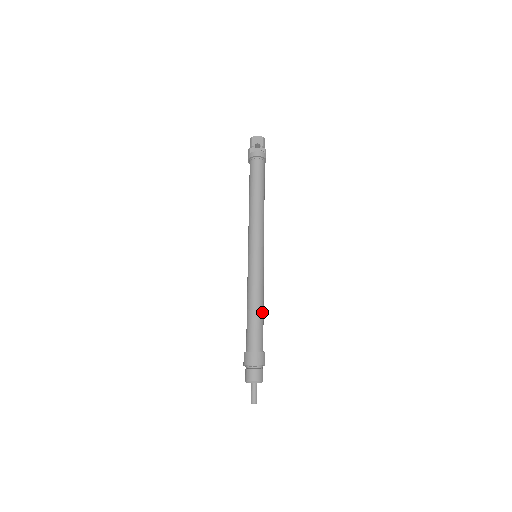
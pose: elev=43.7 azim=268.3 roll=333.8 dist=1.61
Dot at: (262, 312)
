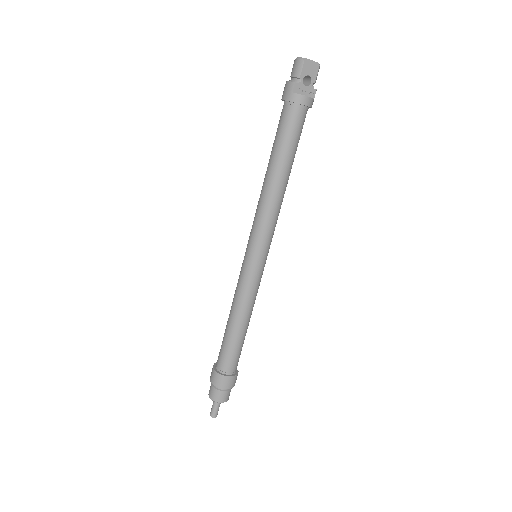
Dot at: occluded
